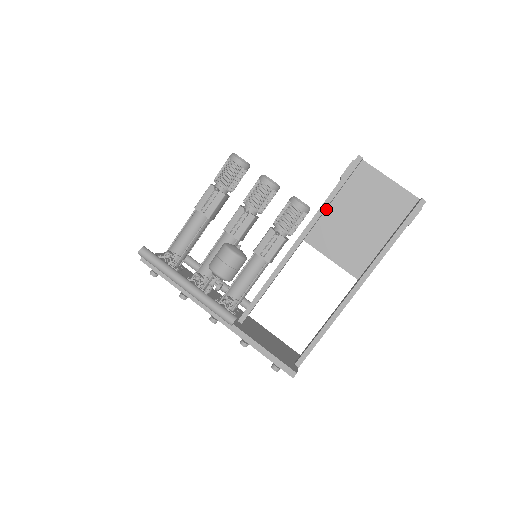
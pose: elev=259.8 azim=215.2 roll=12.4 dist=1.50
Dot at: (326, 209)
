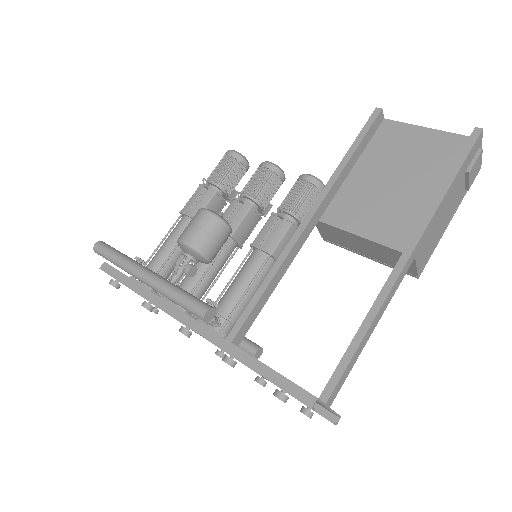
Dot at: (345, 179)
